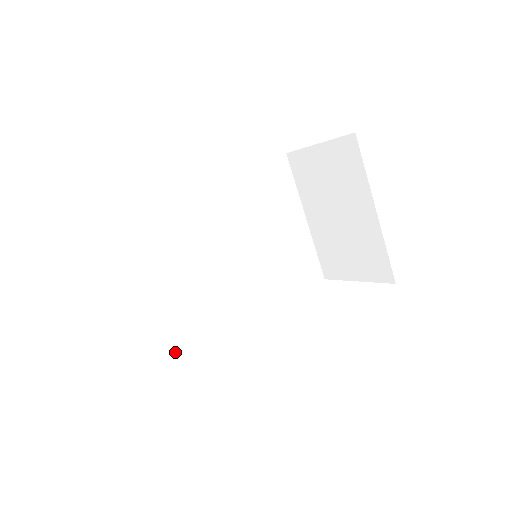
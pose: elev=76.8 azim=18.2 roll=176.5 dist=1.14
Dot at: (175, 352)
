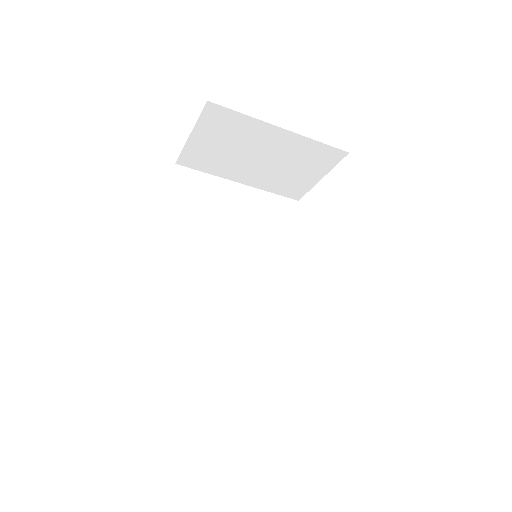
Dot at: (287, 368)
